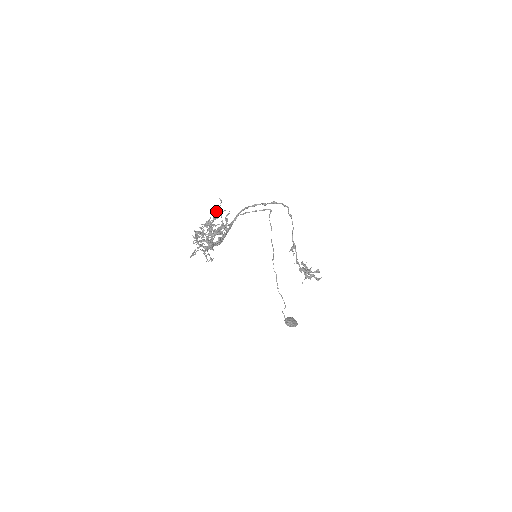
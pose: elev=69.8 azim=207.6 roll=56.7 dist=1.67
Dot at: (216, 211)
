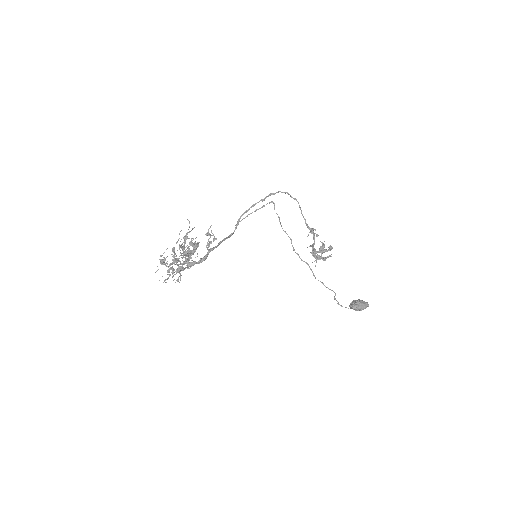
Dot at: occluded
